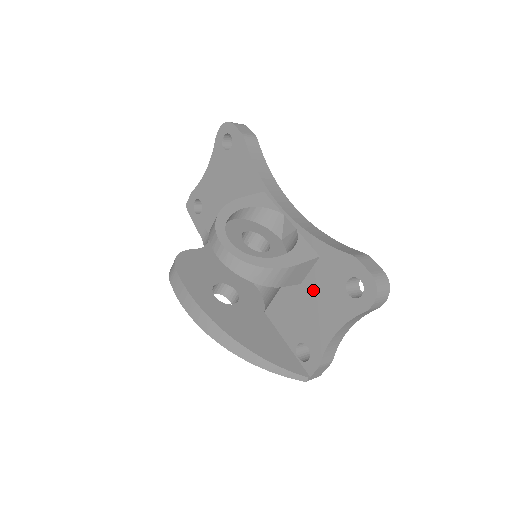
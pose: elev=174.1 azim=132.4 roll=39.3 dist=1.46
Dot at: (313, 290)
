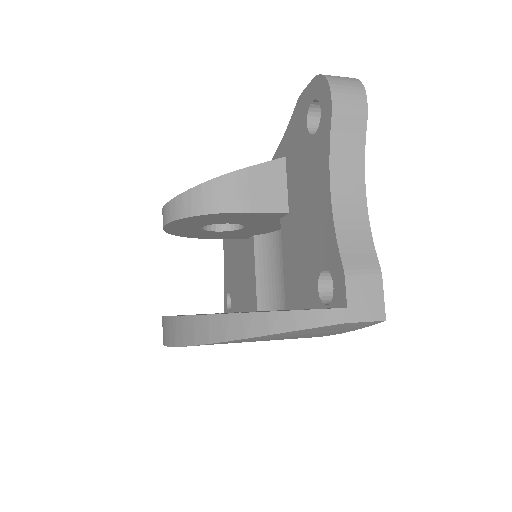
Dot at: (296, 196)
